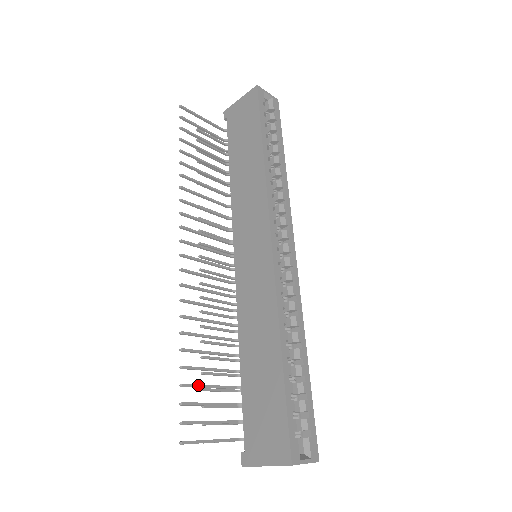
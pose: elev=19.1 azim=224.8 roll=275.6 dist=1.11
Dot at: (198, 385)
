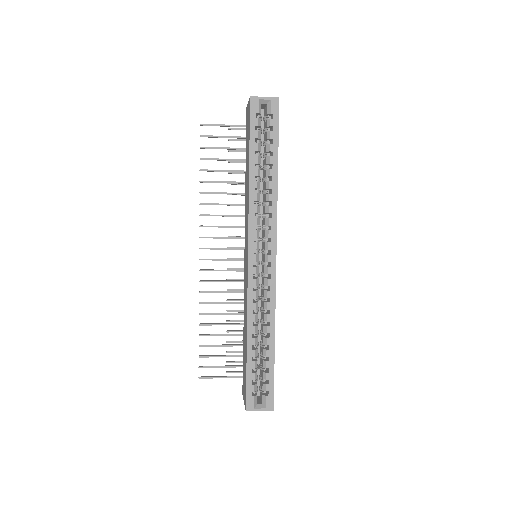
Dot at: (212, 345)
